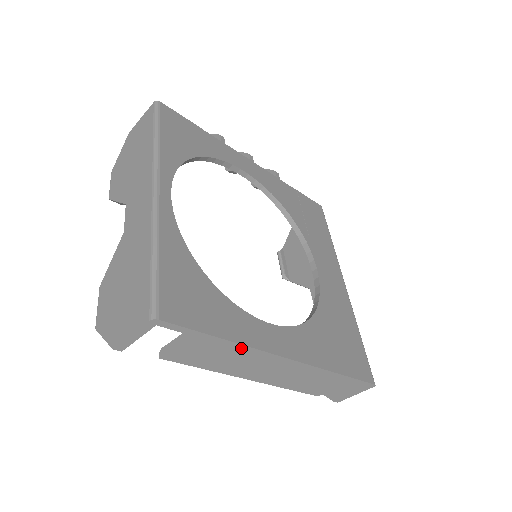
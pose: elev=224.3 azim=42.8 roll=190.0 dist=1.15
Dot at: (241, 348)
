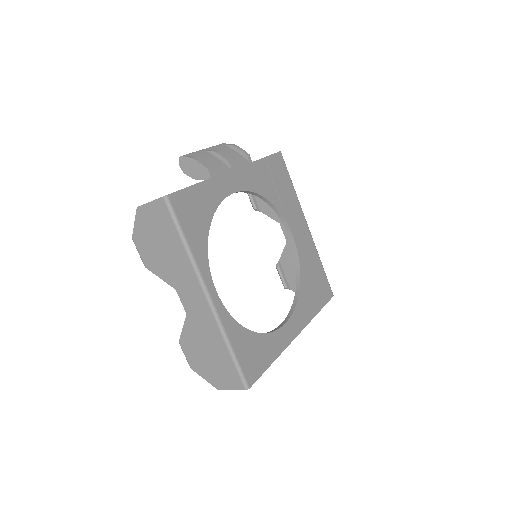
Dot at: (278, 354)
